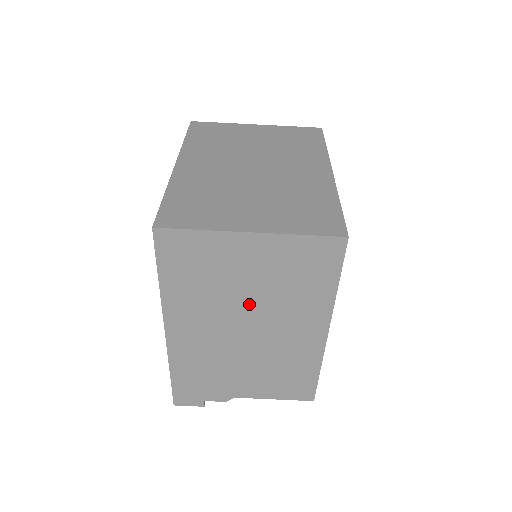
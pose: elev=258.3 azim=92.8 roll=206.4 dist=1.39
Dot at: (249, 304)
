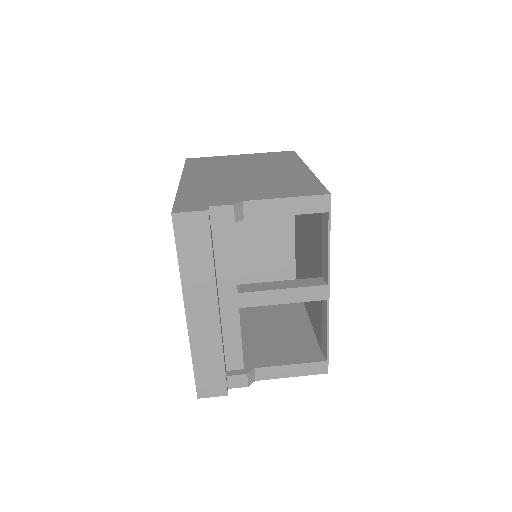
Dot at: (245, 167)
